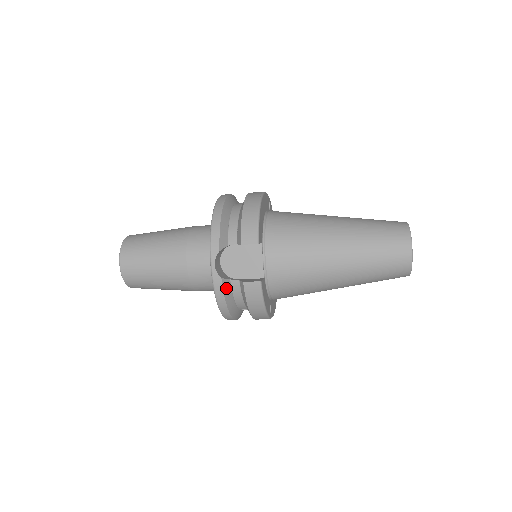
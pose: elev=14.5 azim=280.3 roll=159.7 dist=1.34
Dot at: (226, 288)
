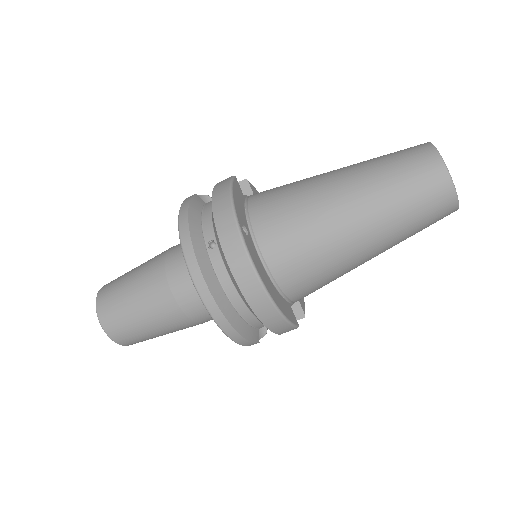
Dot at: (197, 201)
